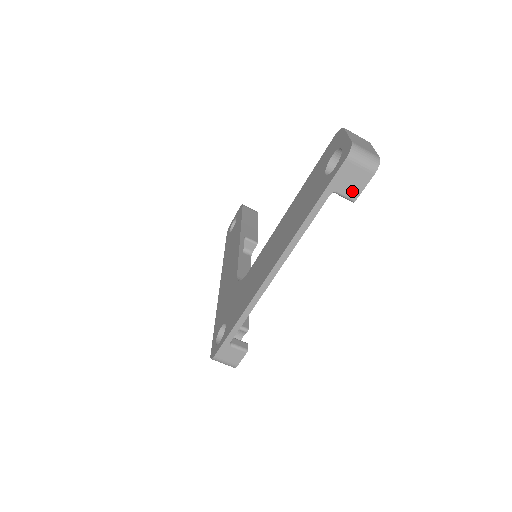
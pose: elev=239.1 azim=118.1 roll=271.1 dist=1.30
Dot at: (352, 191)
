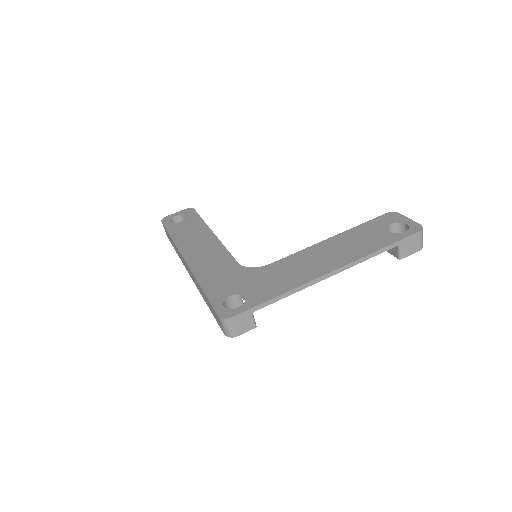
Dot at: (405, 252)
